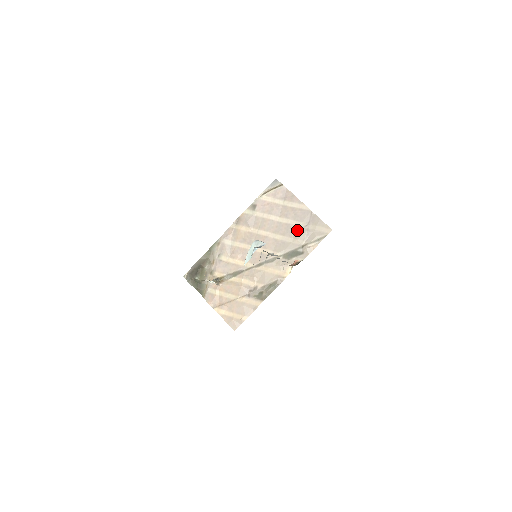
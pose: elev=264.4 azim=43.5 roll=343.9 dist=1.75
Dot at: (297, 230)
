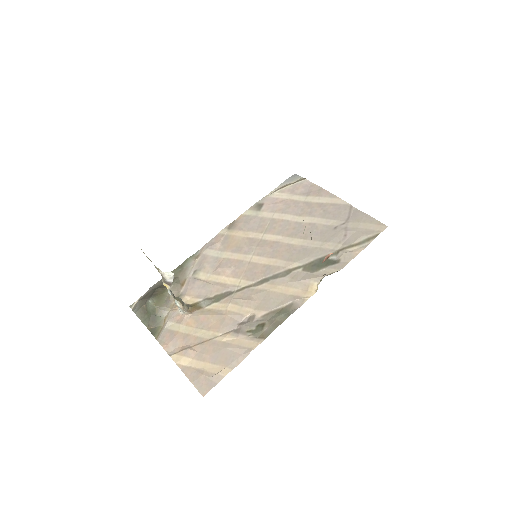
Dot at: (328, 230)
